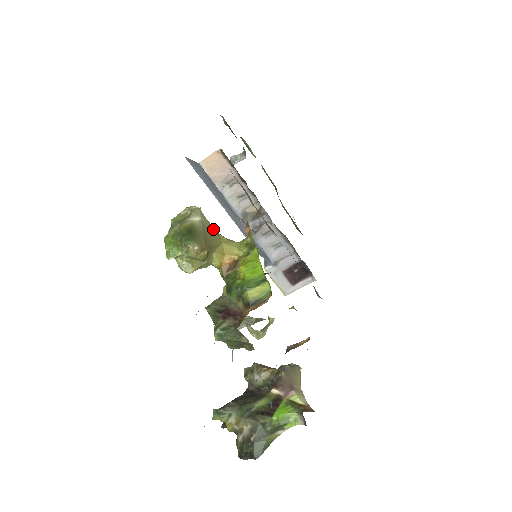
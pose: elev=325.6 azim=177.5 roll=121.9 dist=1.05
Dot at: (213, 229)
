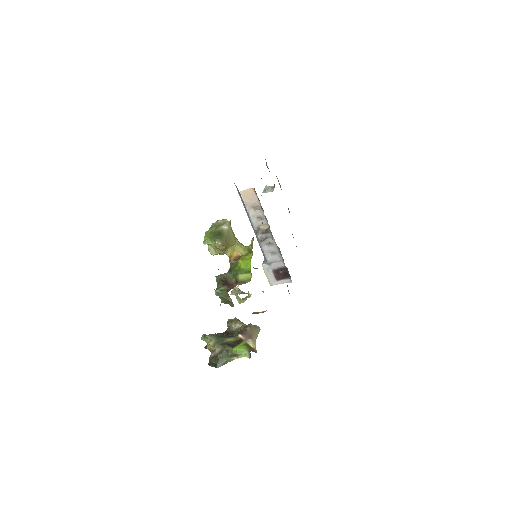
Dot at: (233, 235)
